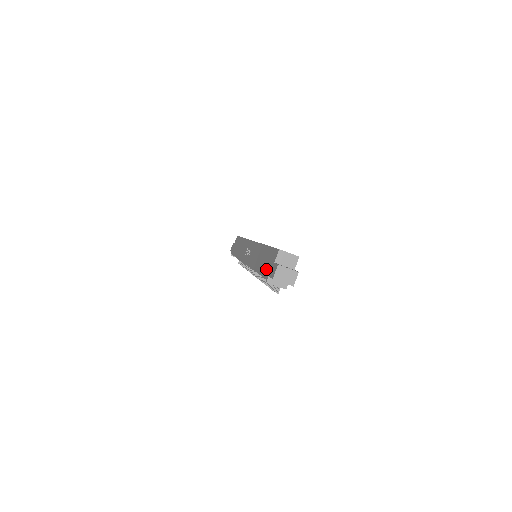
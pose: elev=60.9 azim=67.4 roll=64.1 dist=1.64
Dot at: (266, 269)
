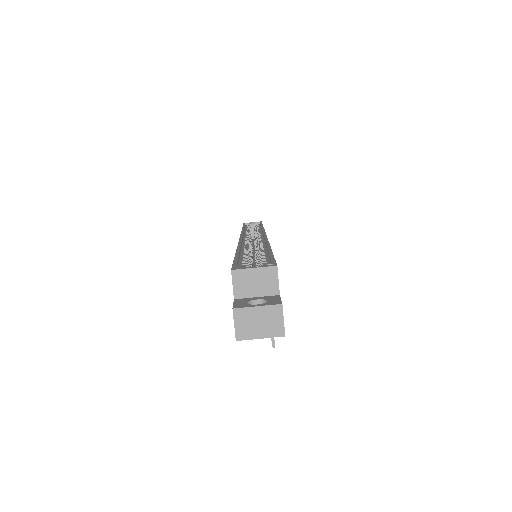
Dot at: occluded
